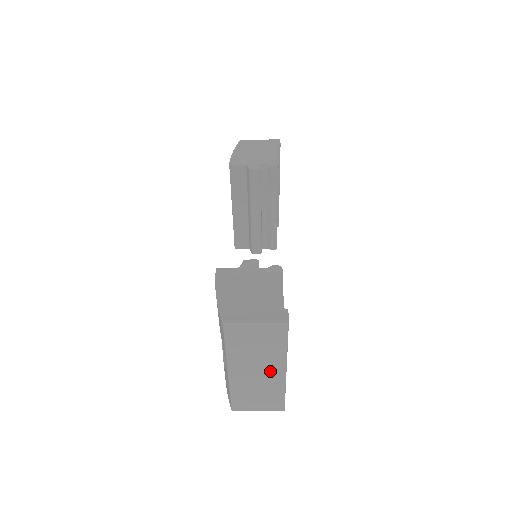
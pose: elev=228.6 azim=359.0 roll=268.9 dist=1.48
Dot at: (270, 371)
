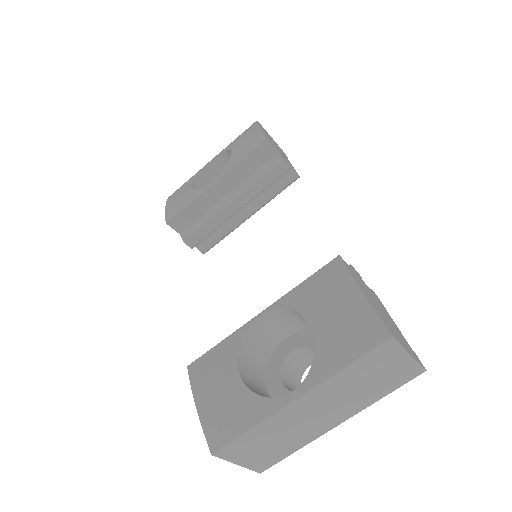
Dot at: (330, 417)
